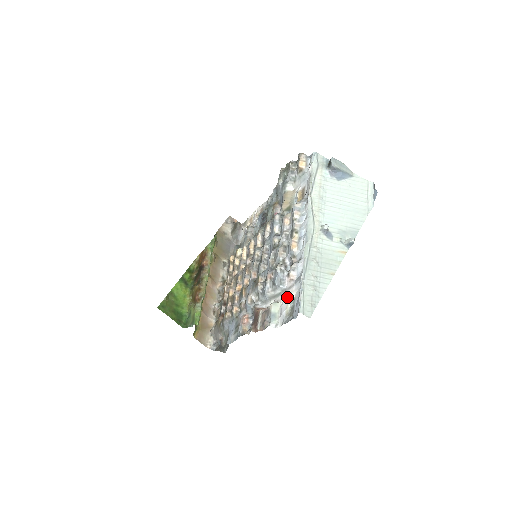
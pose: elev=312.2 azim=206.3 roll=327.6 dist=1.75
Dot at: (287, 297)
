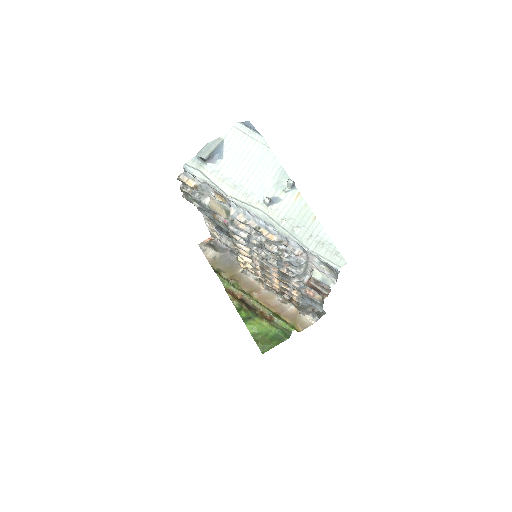
Dot at: (314, 263)
